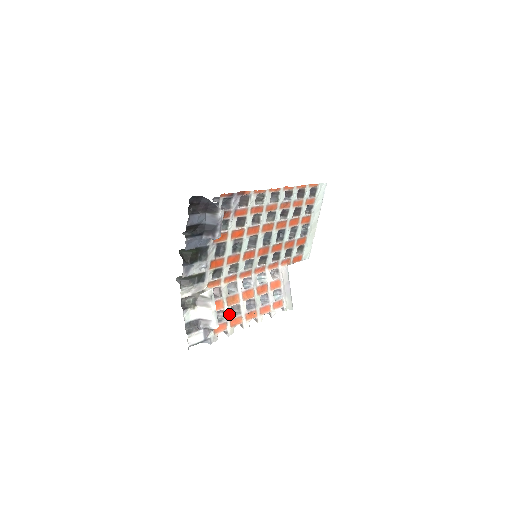
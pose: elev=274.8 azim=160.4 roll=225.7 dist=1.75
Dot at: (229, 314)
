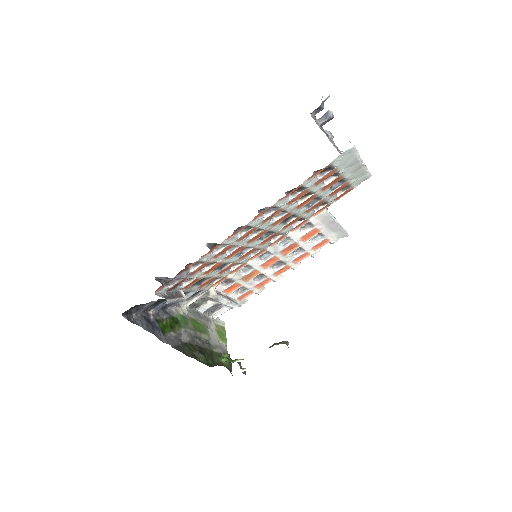
Dot at: (252, 284)
